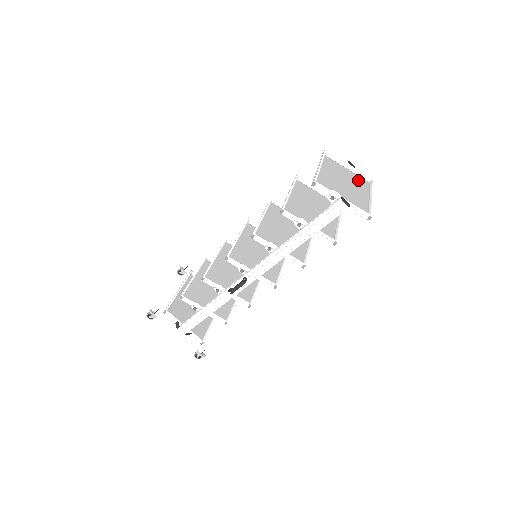
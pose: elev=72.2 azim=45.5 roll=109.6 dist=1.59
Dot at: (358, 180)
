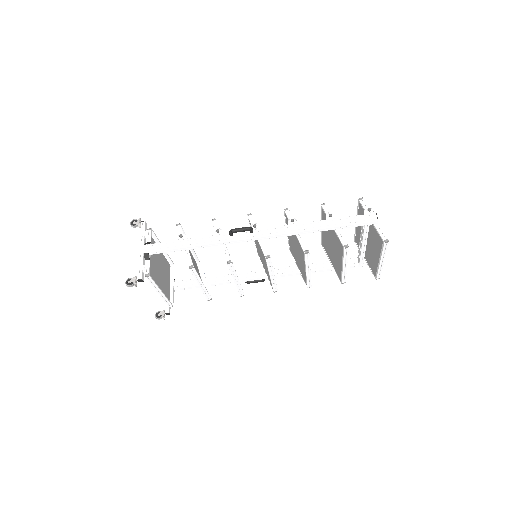
Dot at: (372, 263)
